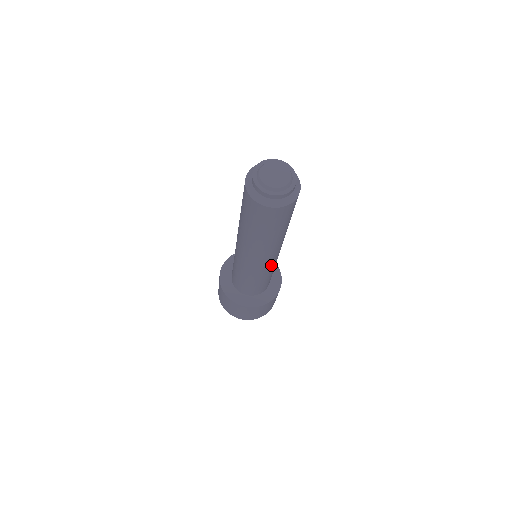
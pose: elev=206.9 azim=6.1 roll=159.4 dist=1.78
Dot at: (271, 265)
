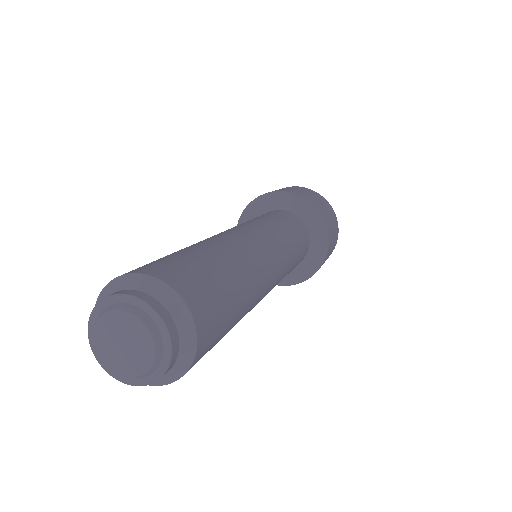
Dot at: occluded
